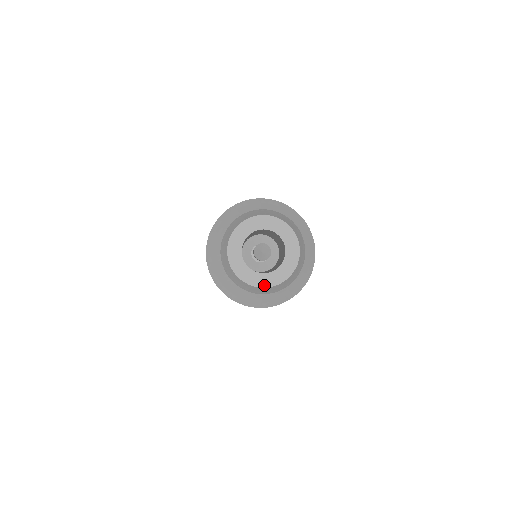
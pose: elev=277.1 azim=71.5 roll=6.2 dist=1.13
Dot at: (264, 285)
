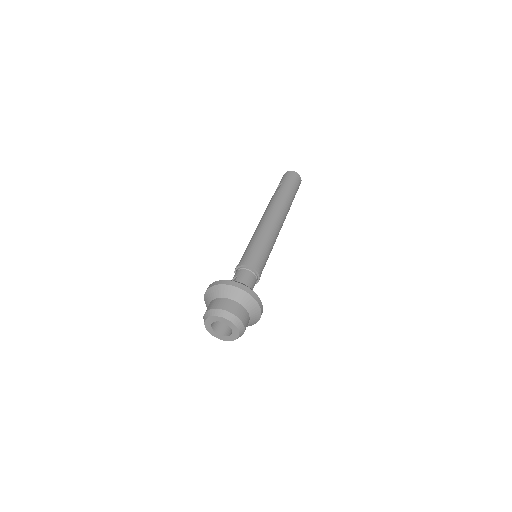
Dot at: (210, 332)
